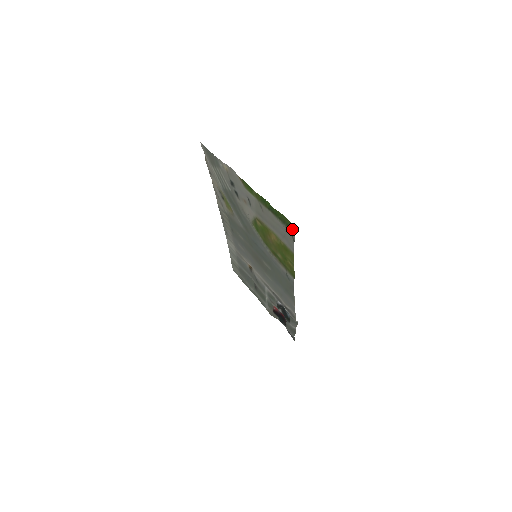
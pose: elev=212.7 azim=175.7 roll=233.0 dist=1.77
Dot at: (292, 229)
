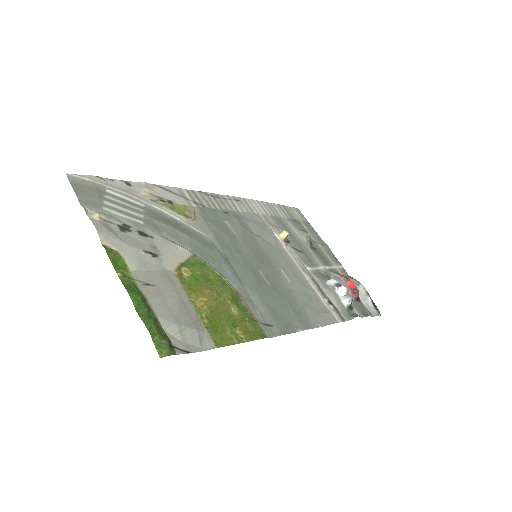
Dot at: (168, 346)
